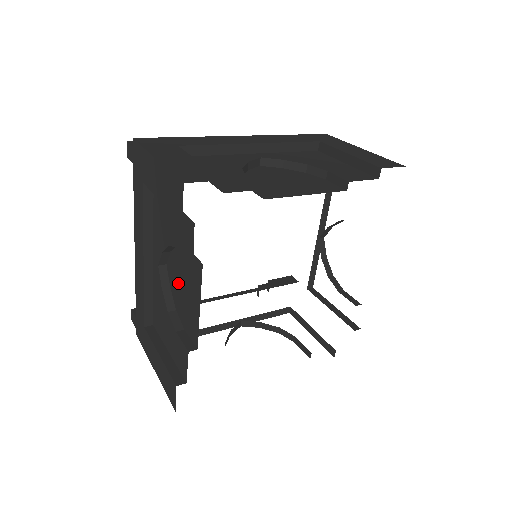
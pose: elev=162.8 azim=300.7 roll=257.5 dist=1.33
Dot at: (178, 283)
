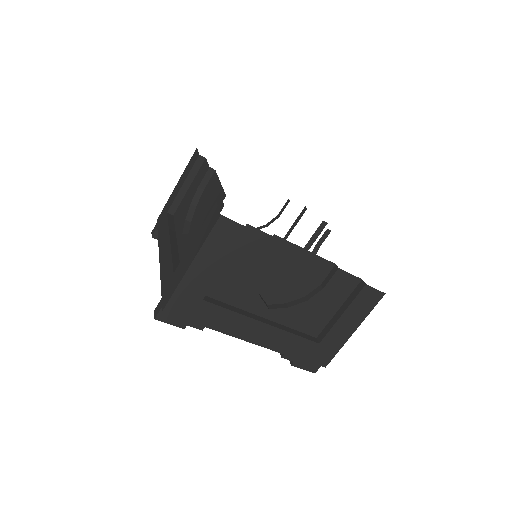
Dot at: (200, 217)
